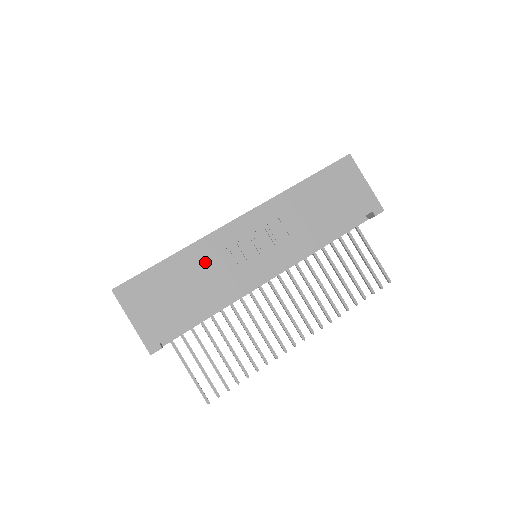
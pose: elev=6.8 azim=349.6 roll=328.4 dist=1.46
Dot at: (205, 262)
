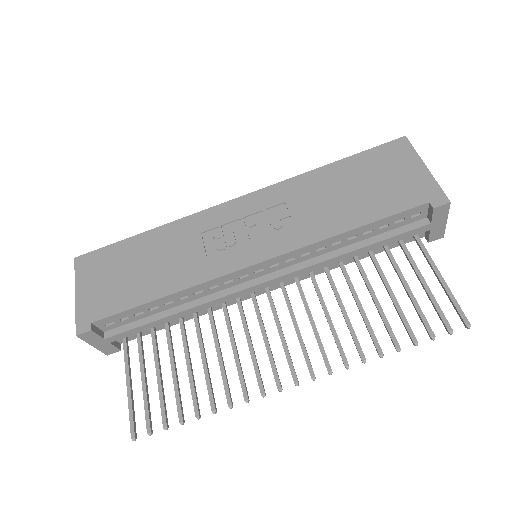
Dot at: (179, 242)
